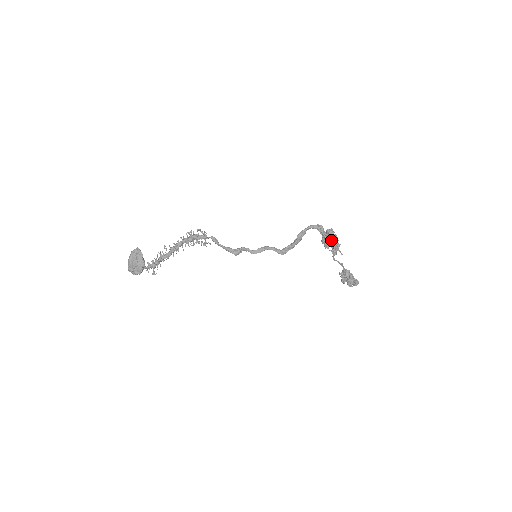
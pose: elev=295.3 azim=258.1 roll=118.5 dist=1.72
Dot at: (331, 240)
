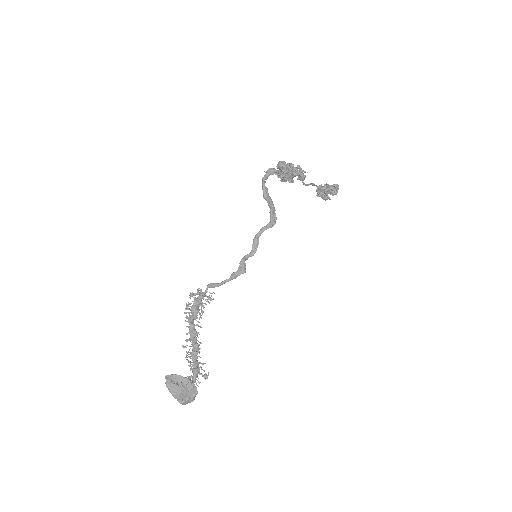
Dot at: (289, 170)
